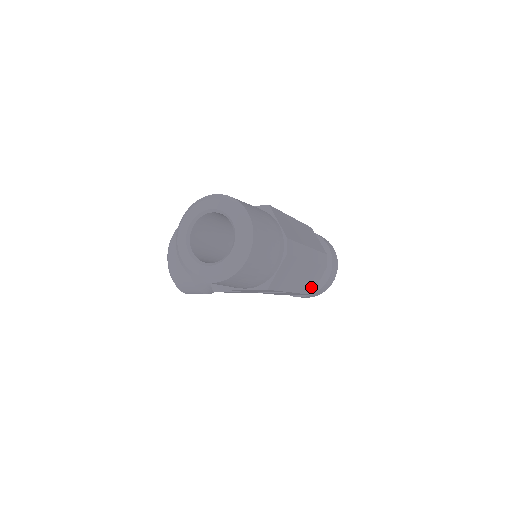
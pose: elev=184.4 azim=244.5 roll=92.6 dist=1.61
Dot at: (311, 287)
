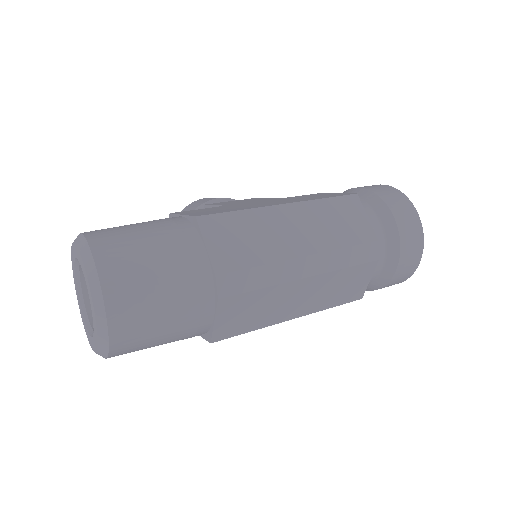
Dot at: (351, 293)
